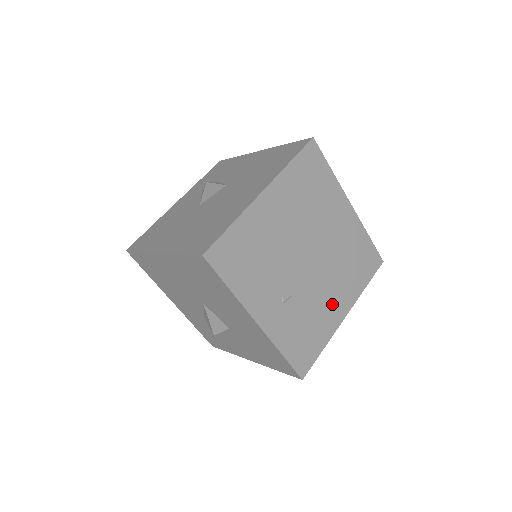
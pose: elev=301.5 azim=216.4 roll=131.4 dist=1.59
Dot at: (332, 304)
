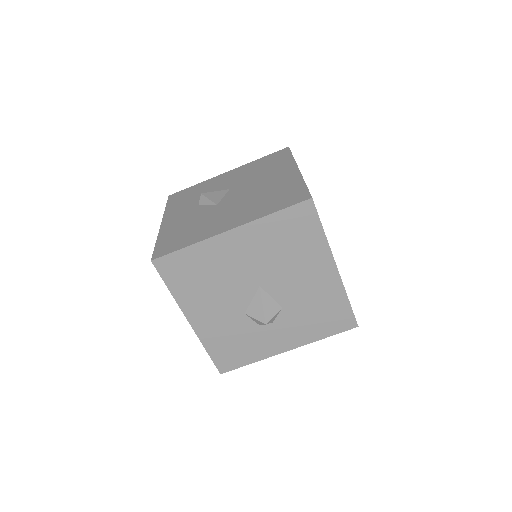
Dot at: occluded
